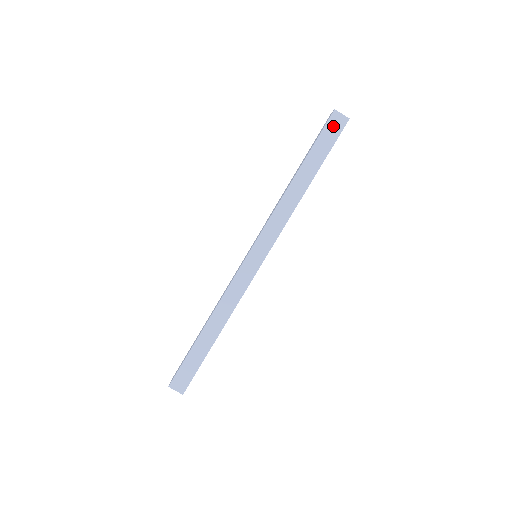
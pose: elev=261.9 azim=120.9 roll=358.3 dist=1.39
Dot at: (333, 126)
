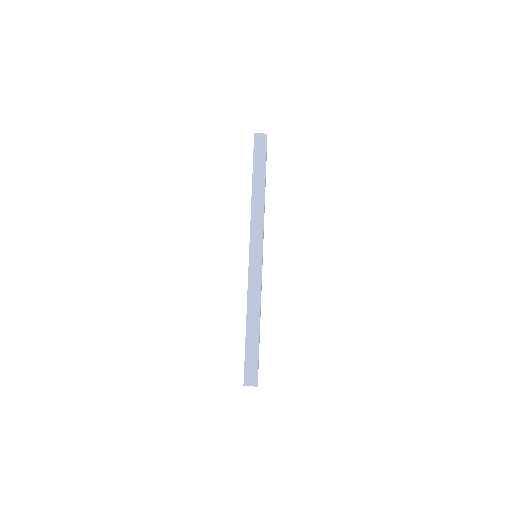
Dot at: (259, 144)
